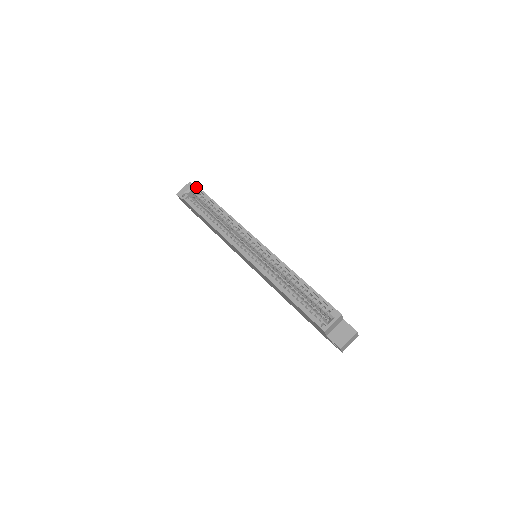
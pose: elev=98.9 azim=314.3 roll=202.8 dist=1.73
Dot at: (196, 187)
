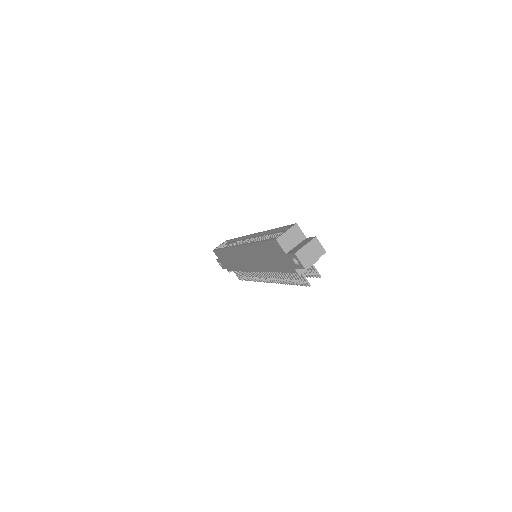
Dot at: (226, 241)
